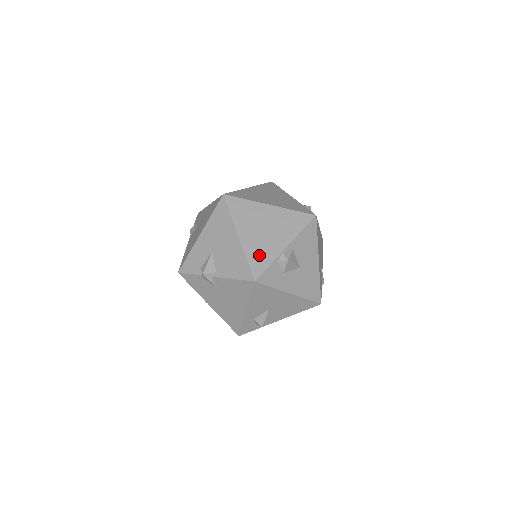
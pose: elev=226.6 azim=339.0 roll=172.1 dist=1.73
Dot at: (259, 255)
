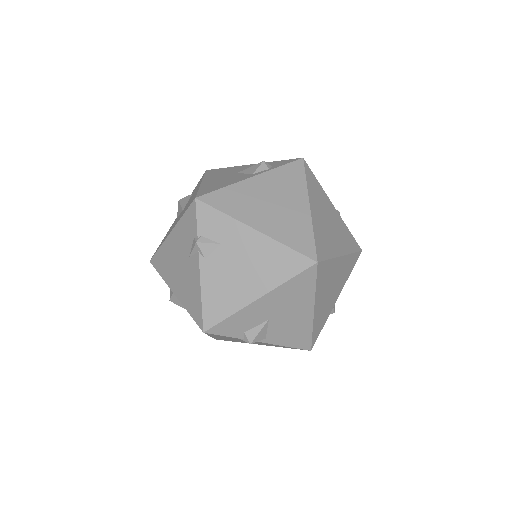
Dot at: (321, 321)
